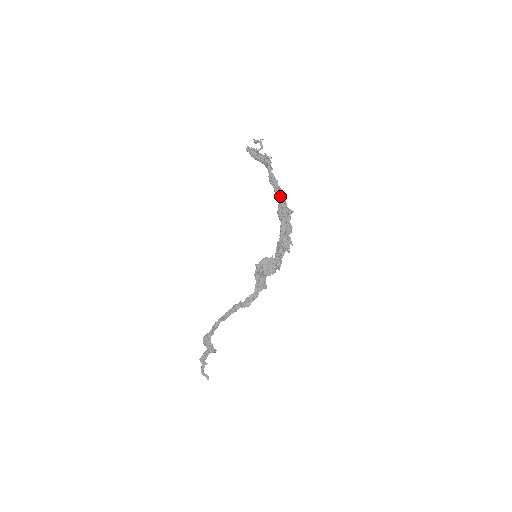
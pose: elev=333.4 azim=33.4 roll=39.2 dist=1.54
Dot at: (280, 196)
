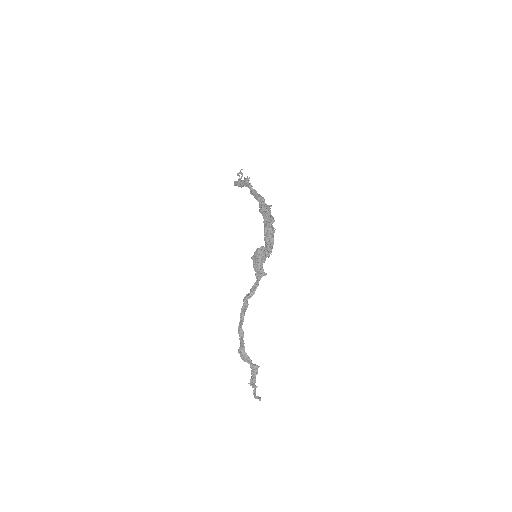
Dot at: (257, 198)
